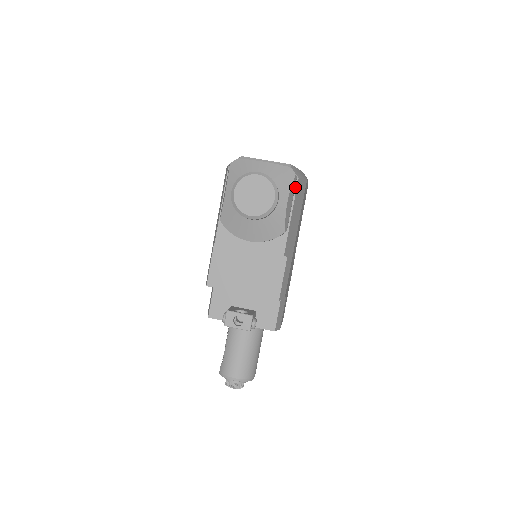
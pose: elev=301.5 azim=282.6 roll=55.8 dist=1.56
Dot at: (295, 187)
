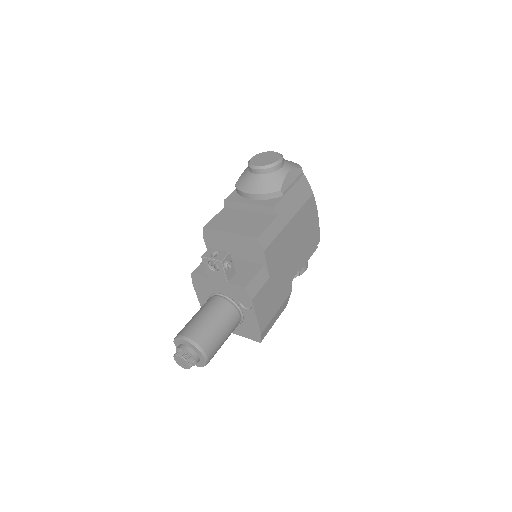
Dot at: (300, 178)
